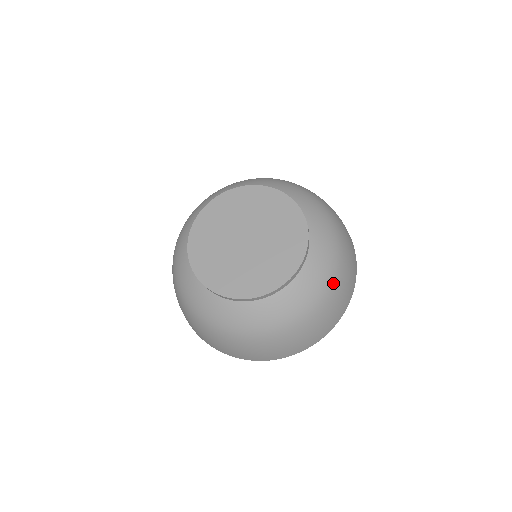
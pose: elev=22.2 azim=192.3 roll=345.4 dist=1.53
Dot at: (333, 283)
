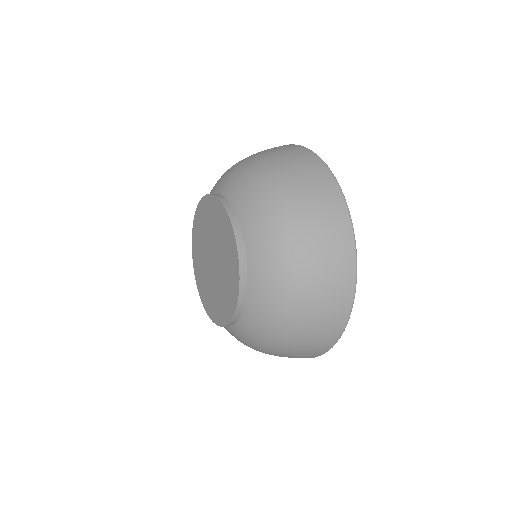
Dot at: (287, 323)
